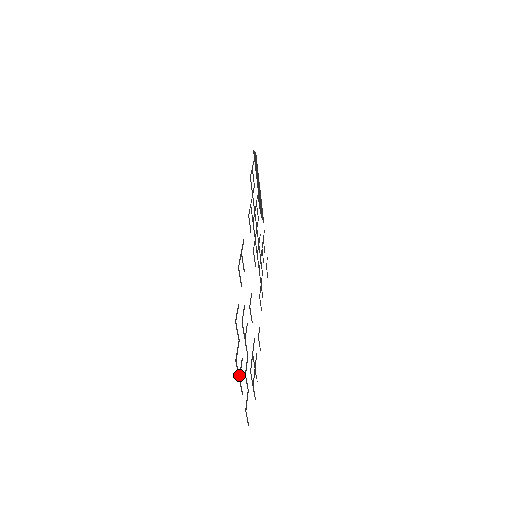
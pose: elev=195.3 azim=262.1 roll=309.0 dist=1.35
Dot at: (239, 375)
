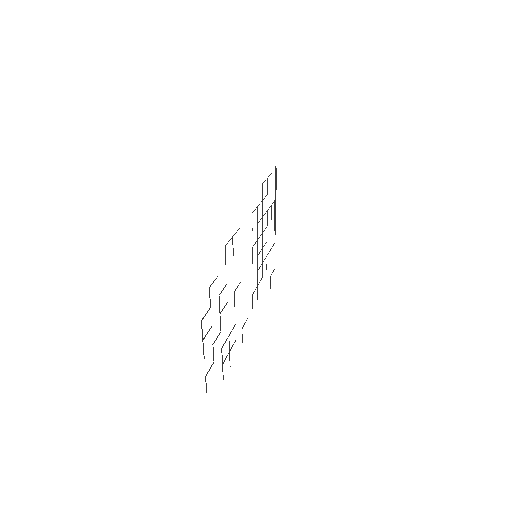
Dot at: (204, 338)
